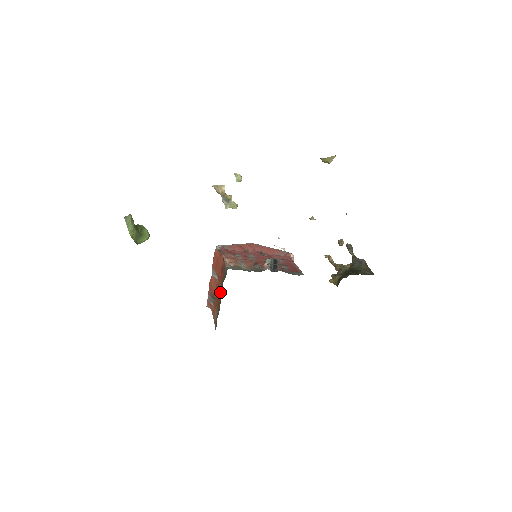
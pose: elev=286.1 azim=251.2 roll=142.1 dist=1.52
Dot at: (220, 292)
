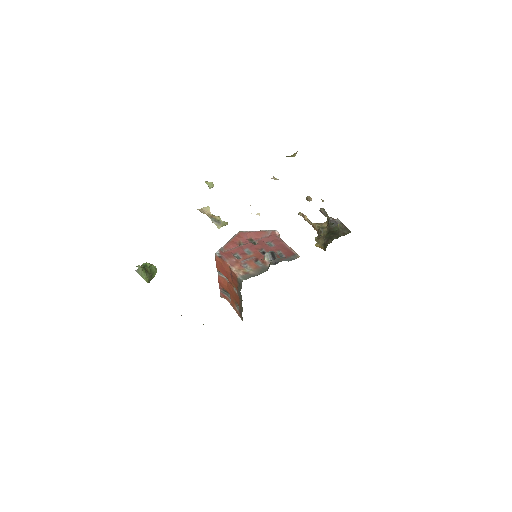
Dot at: (237, 294)
